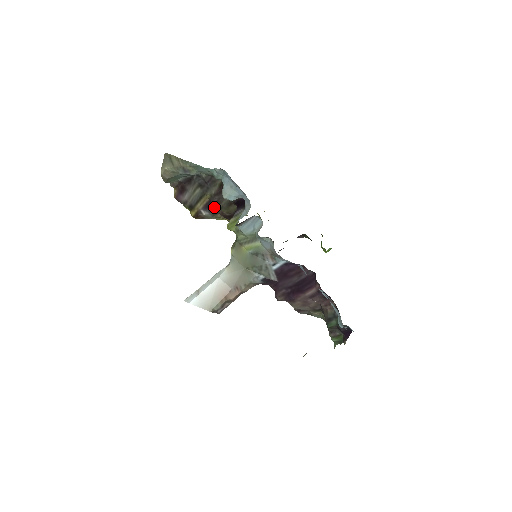
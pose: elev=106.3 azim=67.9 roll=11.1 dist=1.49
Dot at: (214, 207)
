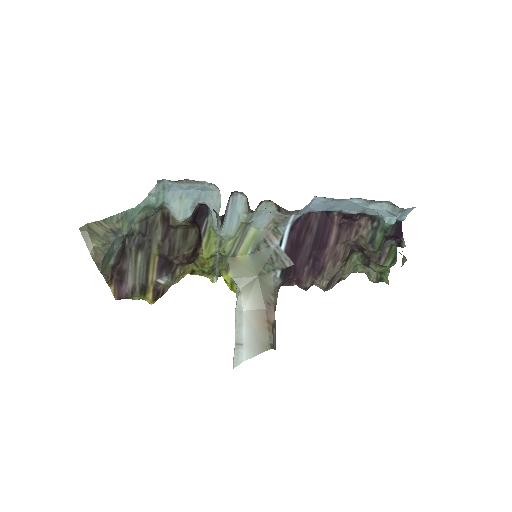
Dot at: (169, 261)
